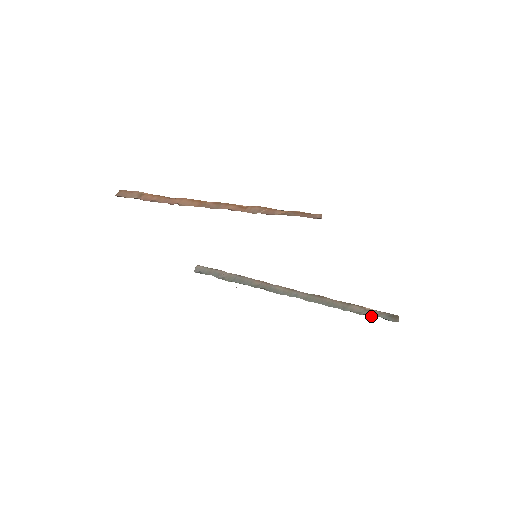
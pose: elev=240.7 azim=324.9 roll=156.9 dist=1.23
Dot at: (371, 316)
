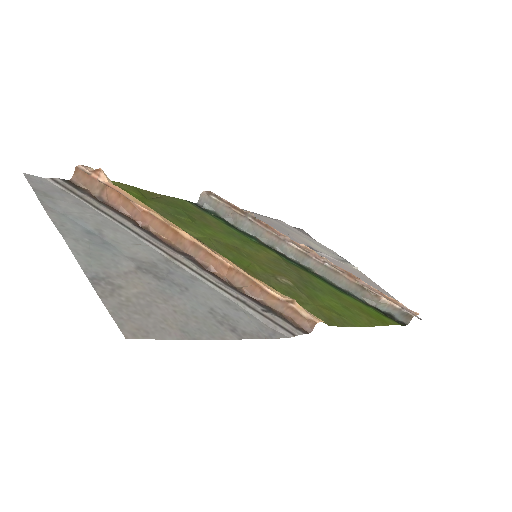
Dot at: (382, 310)
